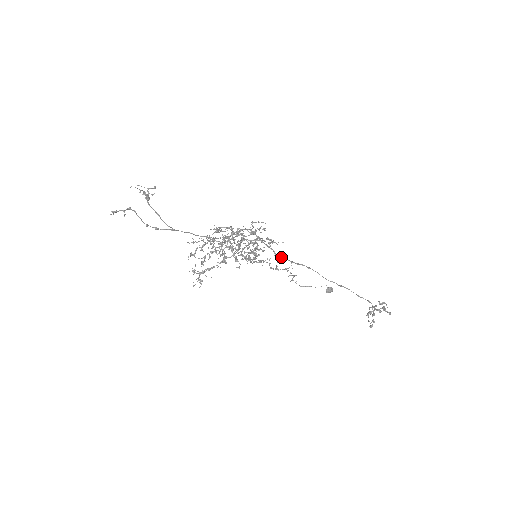
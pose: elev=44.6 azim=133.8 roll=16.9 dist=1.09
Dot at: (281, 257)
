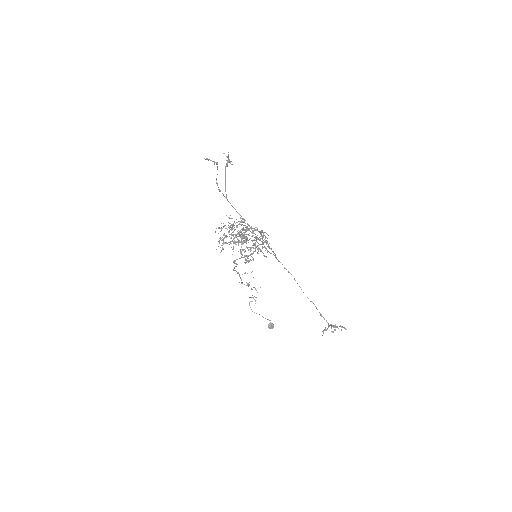
Dot at: (279, 261)
